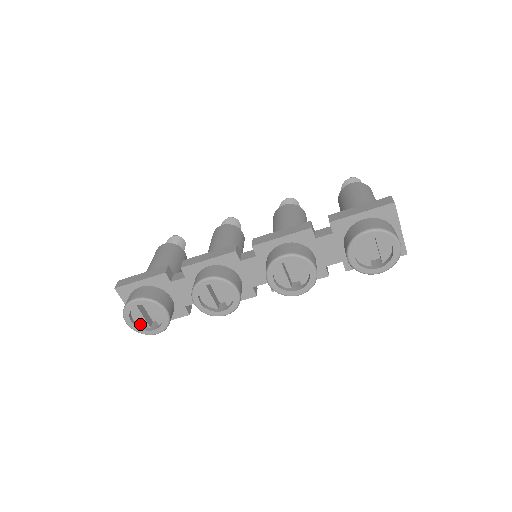
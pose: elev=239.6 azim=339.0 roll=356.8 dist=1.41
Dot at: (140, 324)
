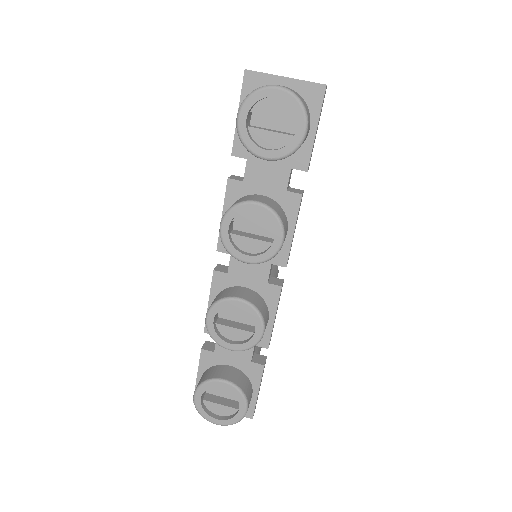
Dot at: (229, 415)
